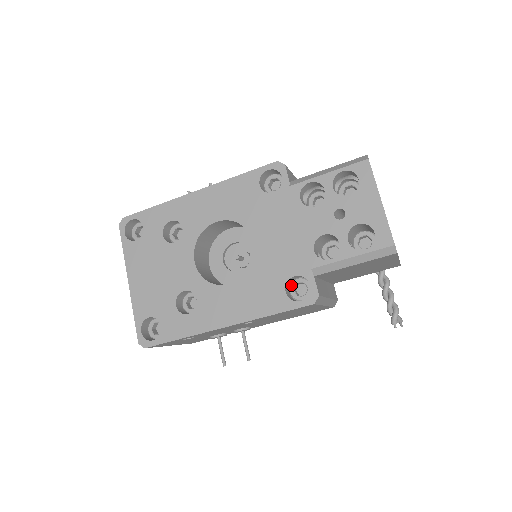
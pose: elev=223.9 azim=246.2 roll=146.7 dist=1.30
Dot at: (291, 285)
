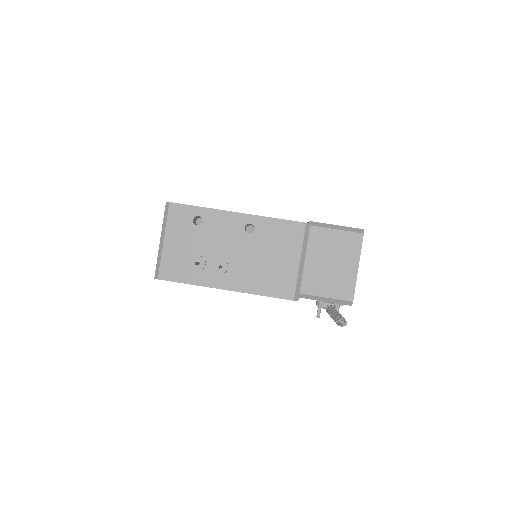
Dot at: occluded
